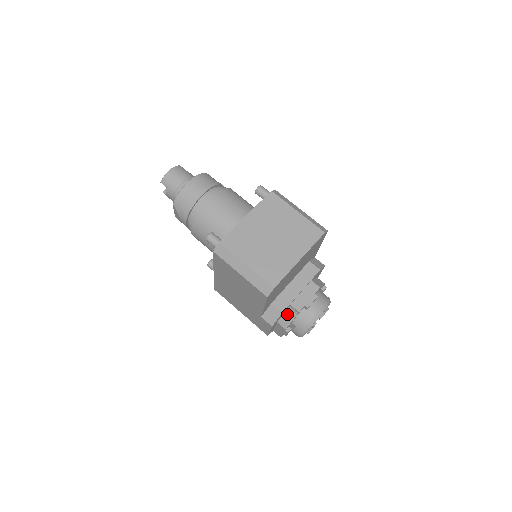
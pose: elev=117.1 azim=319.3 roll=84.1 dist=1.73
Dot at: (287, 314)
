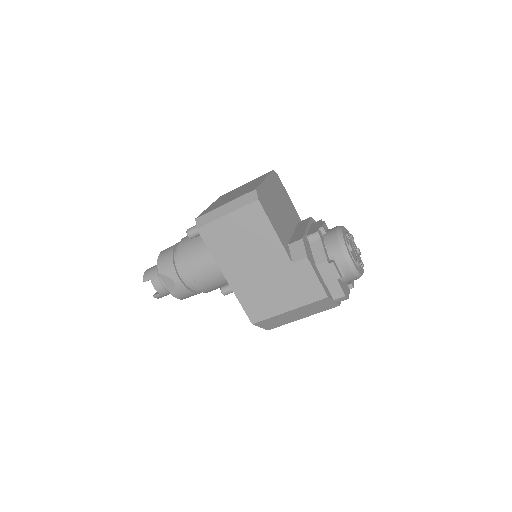
Dot at: (314, 249)
